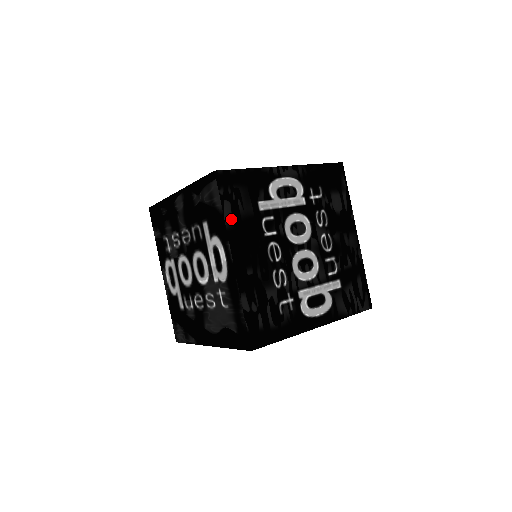
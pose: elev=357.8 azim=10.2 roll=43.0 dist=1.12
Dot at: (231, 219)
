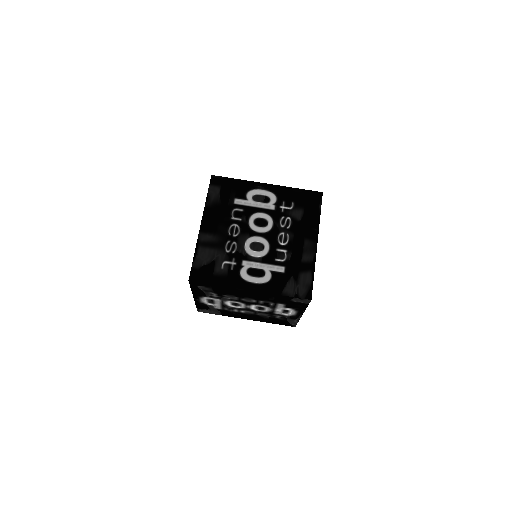
Dot at: (210, 203)
